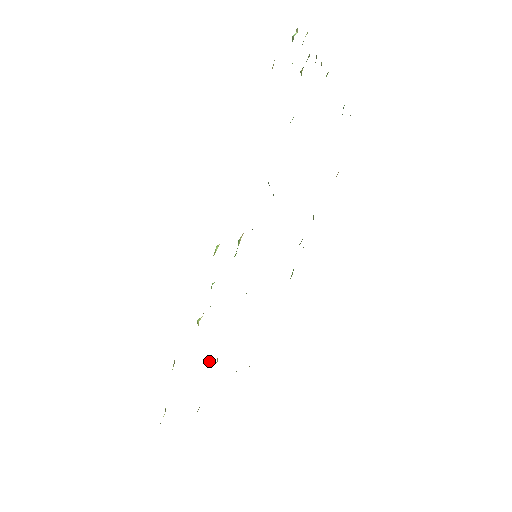
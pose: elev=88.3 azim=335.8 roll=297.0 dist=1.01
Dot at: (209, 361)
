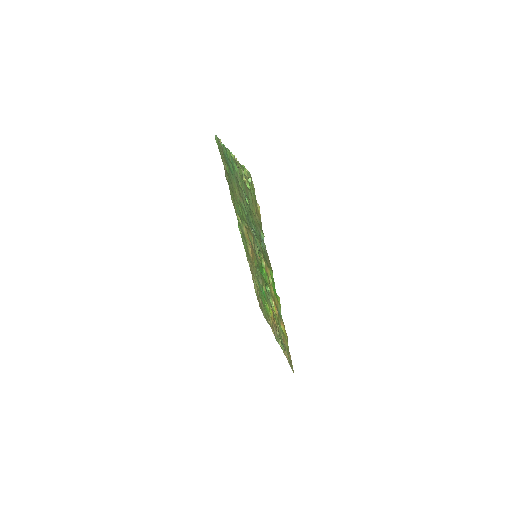
Dot at: (268, 307)
